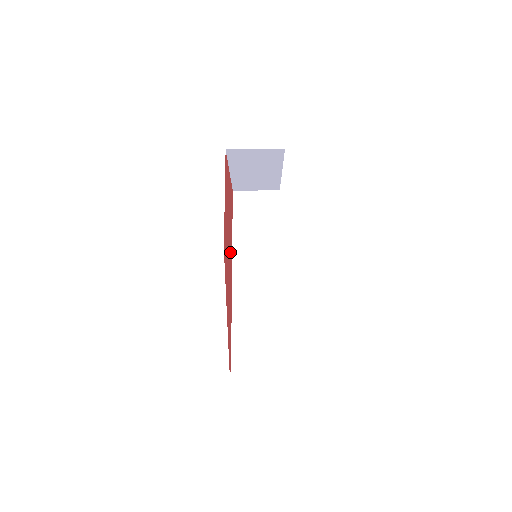
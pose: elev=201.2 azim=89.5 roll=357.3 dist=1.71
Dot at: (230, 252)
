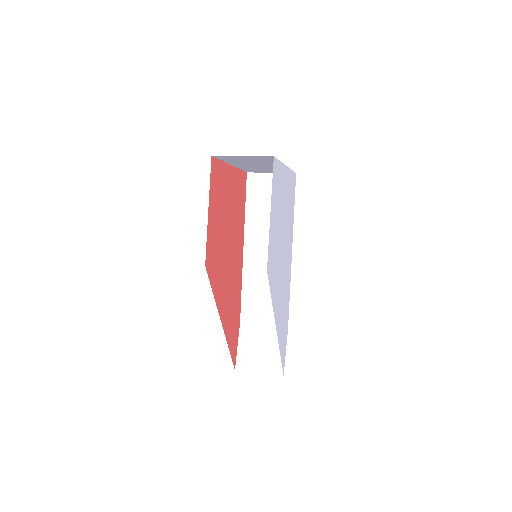
Dot at: (235, 245)
